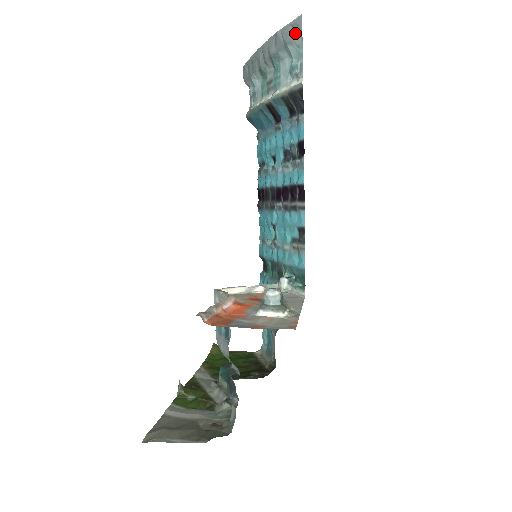
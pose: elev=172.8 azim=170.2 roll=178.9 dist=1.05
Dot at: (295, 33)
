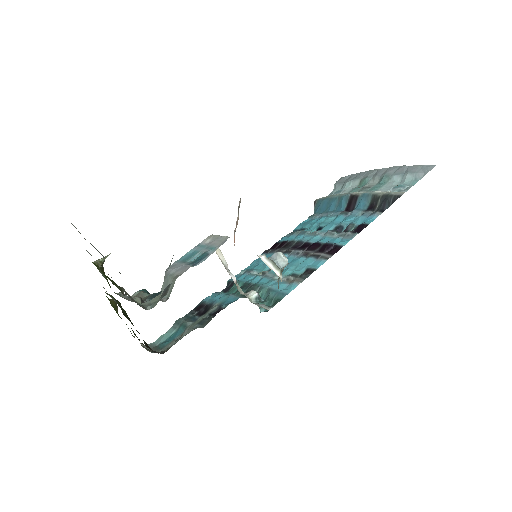
Dot at: (421, 171)
